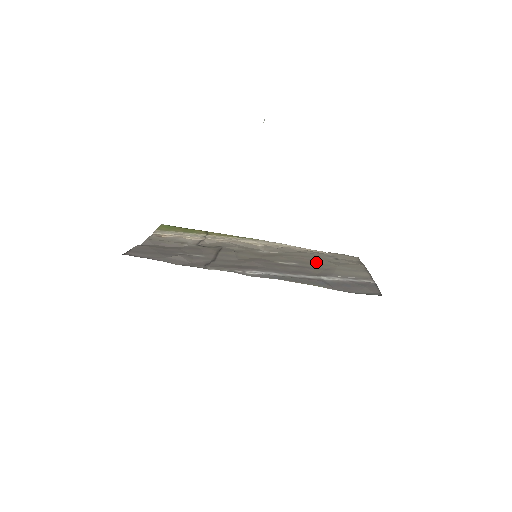
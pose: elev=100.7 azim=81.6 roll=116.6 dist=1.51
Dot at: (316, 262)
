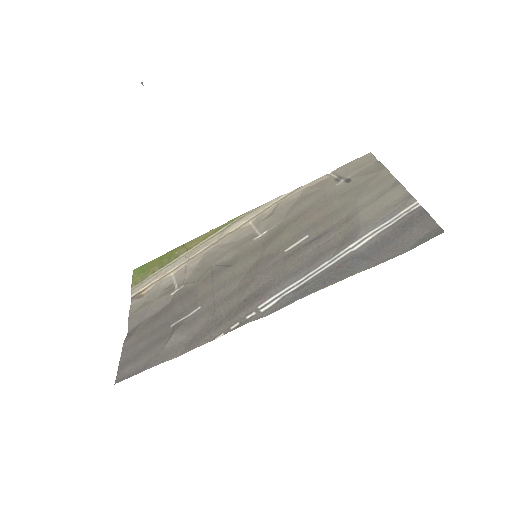
Dot at: (328, 212)
